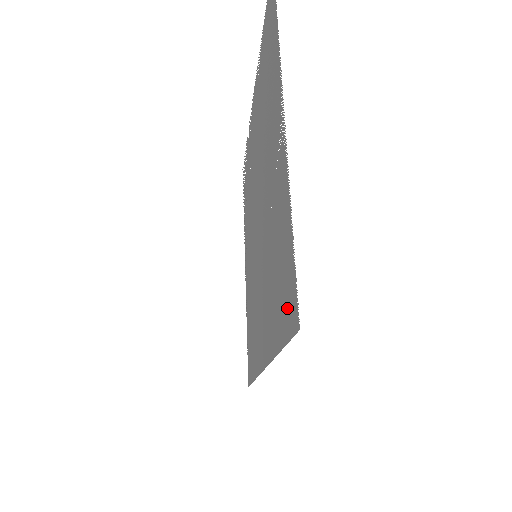
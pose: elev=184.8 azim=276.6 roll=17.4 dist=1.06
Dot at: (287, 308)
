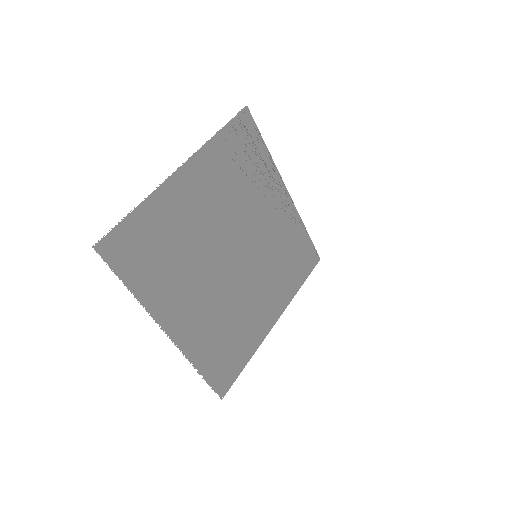
Dot at: (228, 374)
